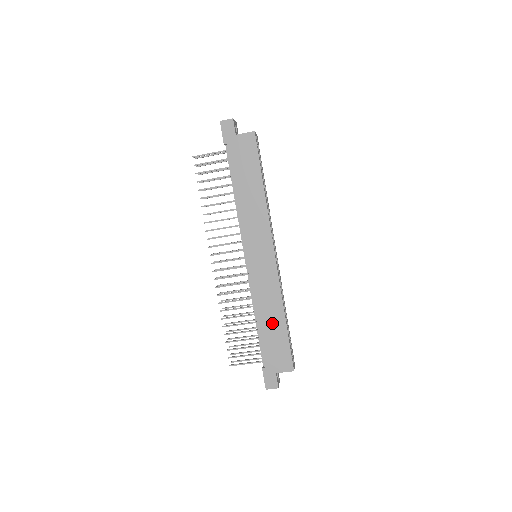
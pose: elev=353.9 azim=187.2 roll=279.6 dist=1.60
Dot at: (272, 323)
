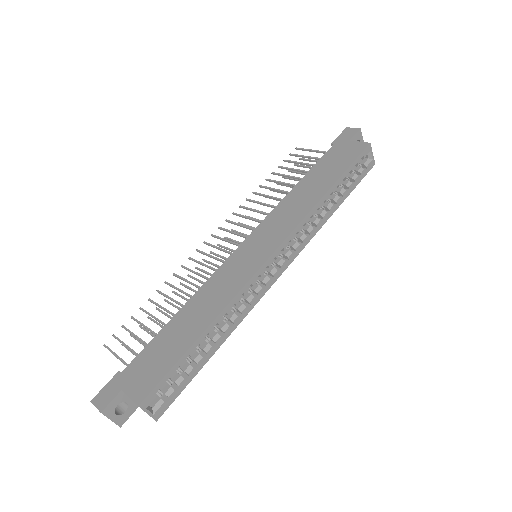
Dot at: (188, 325)
